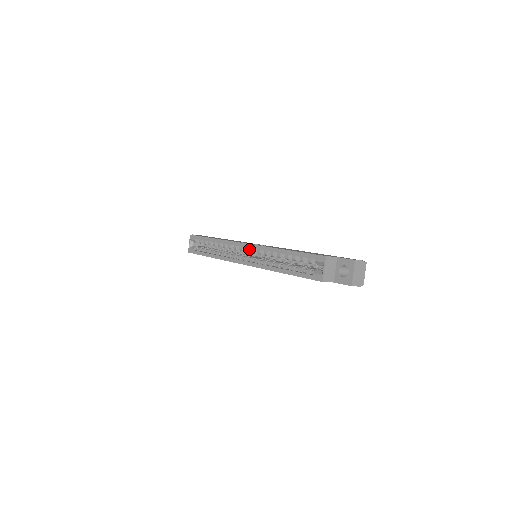
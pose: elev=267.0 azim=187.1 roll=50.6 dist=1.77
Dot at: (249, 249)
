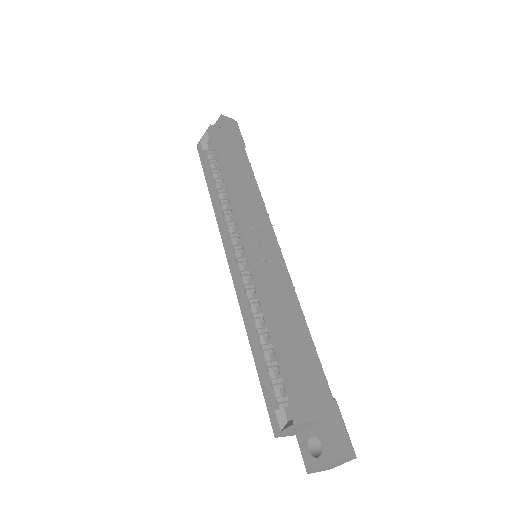
Dot at: occluded
